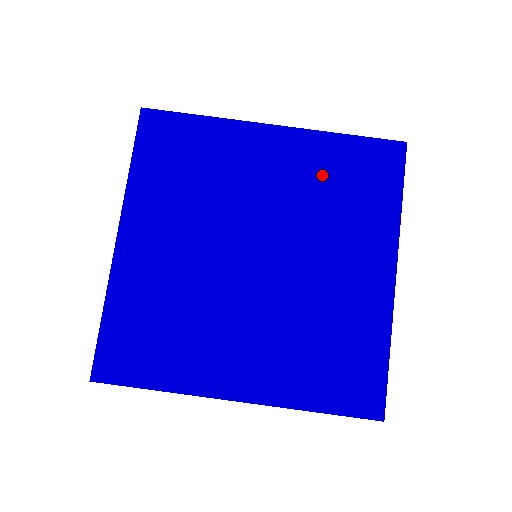
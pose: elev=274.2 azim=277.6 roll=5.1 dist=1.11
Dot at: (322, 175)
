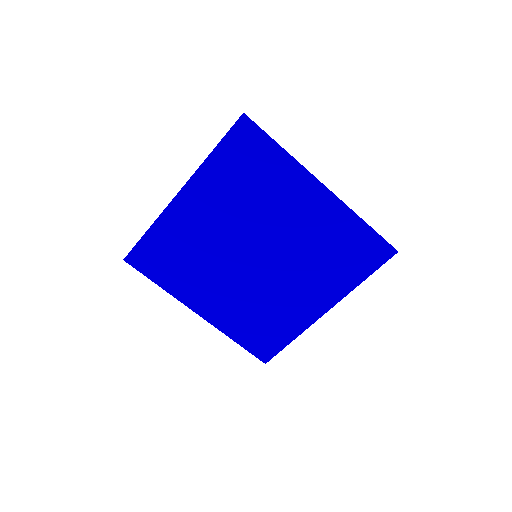
Dot at: (330, 237)
